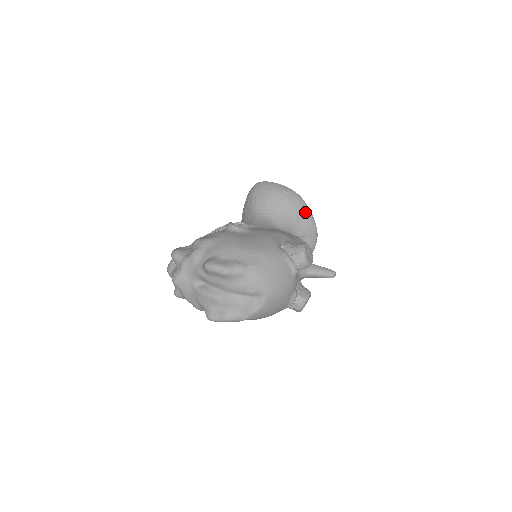
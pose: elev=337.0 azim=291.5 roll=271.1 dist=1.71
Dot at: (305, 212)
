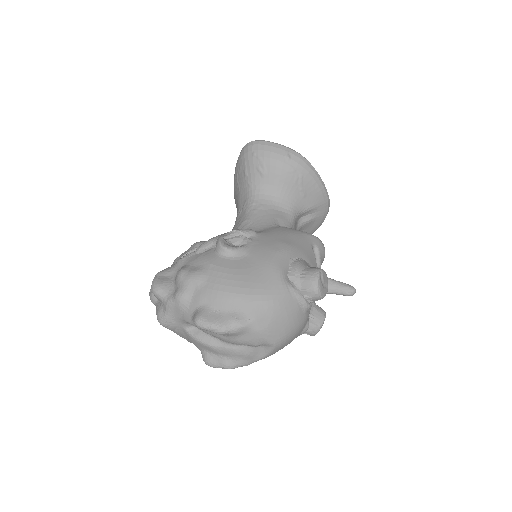
Dot at: (314, 181)
